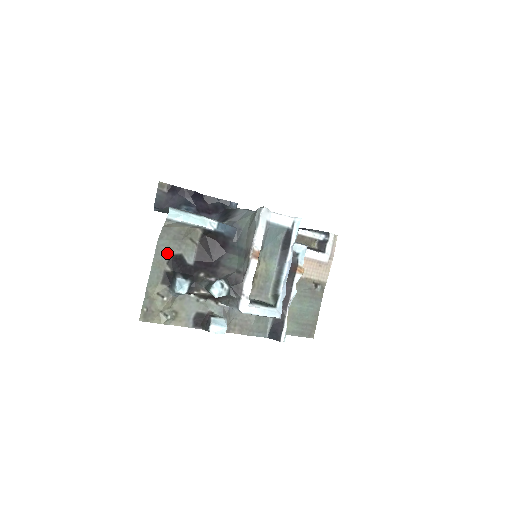
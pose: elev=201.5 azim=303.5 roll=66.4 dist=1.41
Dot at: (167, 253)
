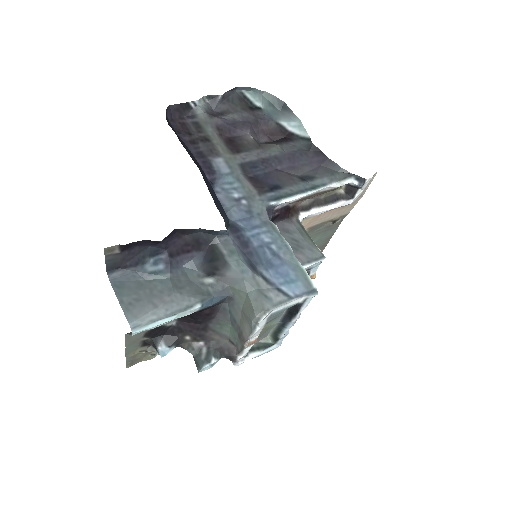
Dot at: (141, 333)
